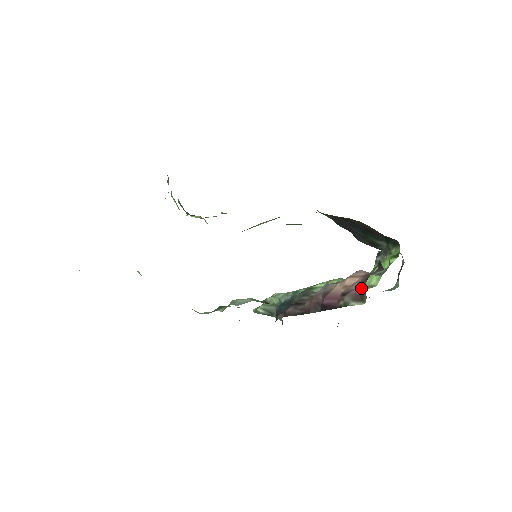
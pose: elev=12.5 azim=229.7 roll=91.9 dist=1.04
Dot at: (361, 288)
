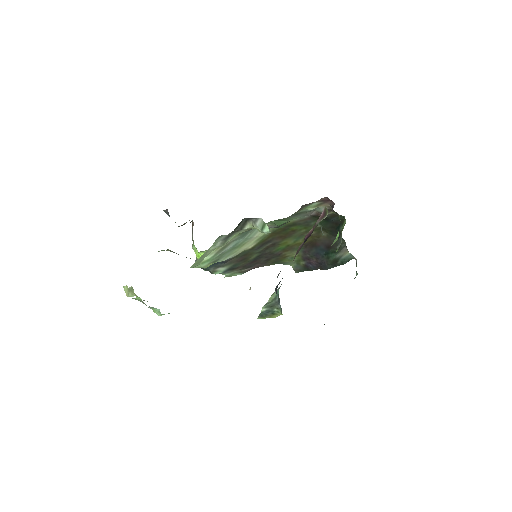
Dot at: (323, 210)
